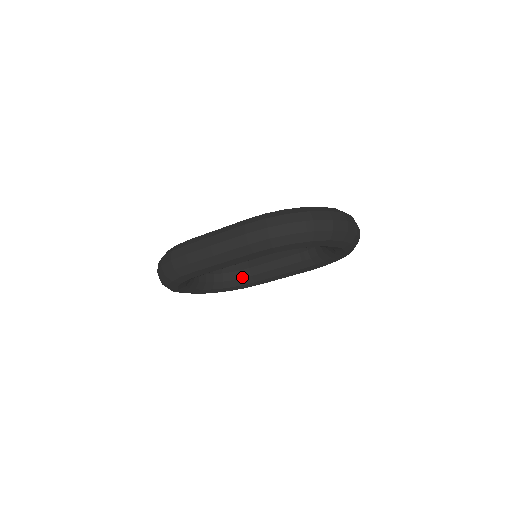
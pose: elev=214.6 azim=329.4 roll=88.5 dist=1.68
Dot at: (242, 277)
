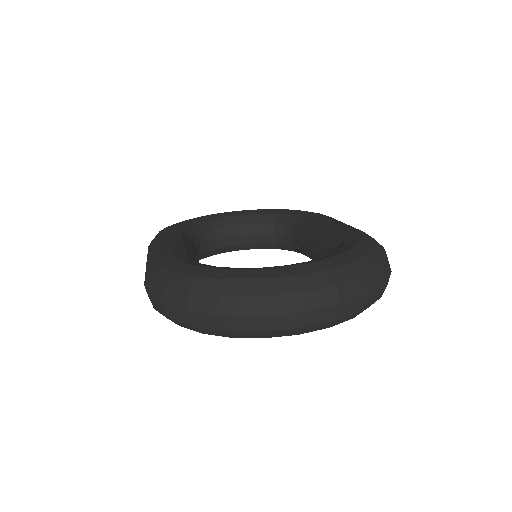
Dot at: (294, 246)
